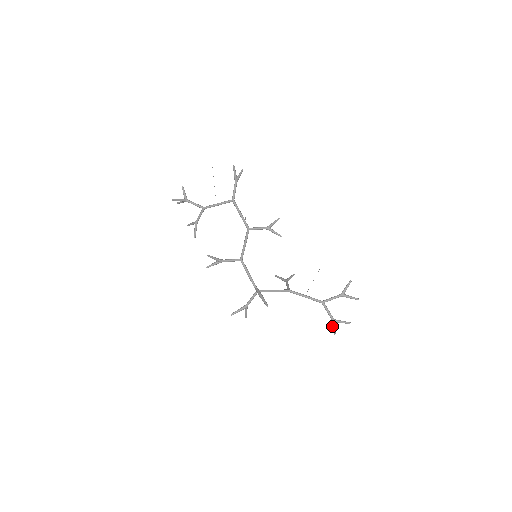
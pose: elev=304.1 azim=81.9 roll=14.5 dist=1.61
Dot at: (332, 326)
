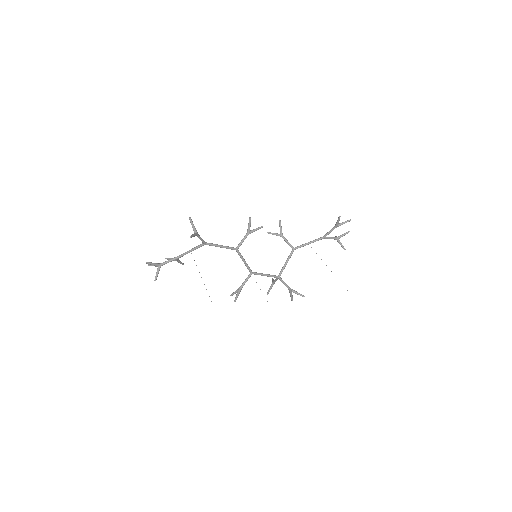
Dot at: occluded
